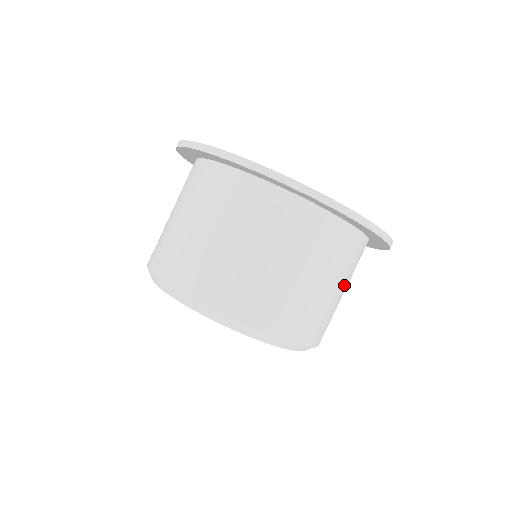
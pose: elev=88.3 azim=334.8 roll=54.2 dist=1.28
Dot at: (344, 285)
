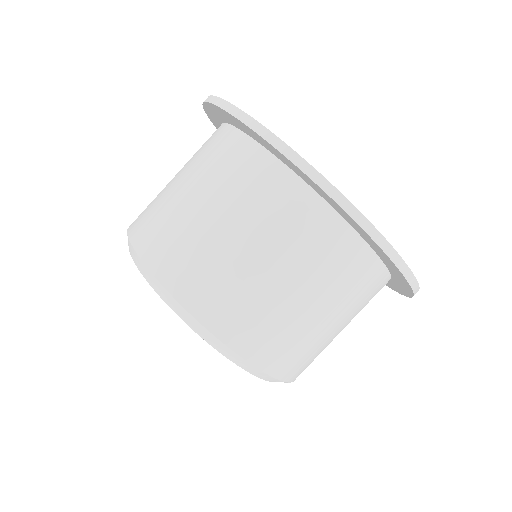
Dot at: (317, 297)
